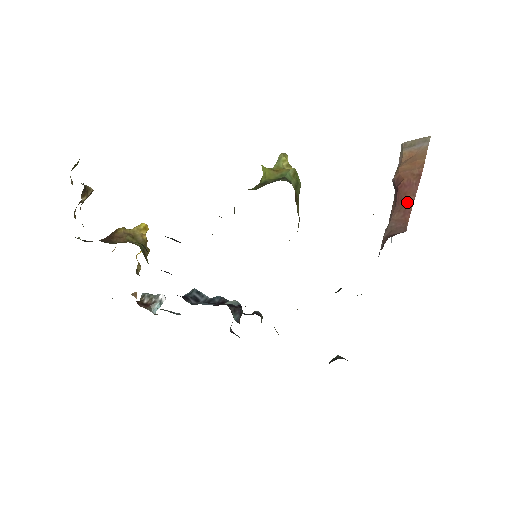
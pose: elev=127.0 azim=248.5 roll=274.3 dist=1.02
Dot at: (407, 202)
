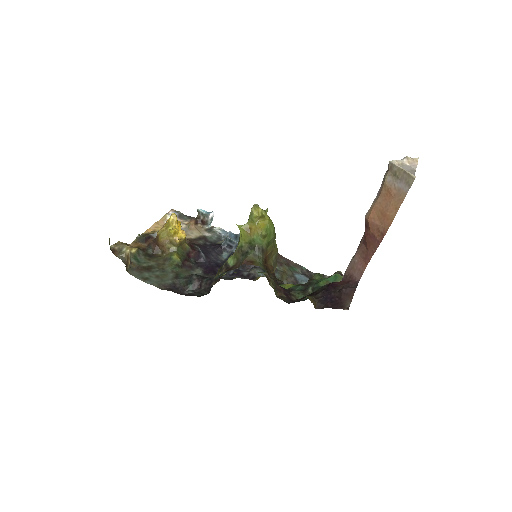
Dot at: (369, 250)
